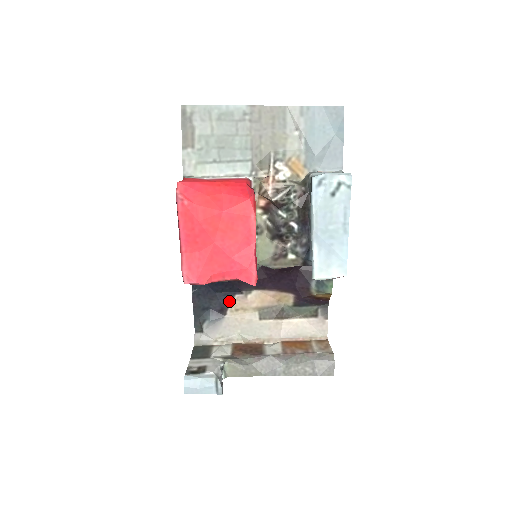
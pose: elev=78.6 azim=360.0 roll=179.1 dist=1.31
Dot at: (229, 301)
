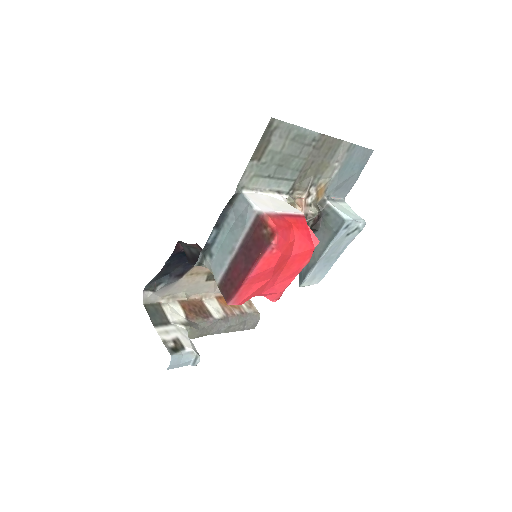
Dot at: (190, 268)
